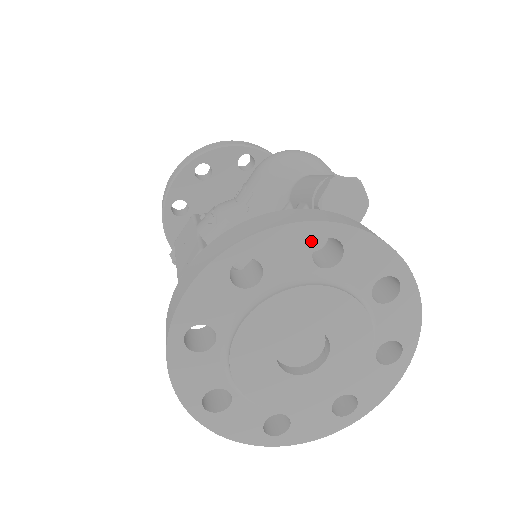
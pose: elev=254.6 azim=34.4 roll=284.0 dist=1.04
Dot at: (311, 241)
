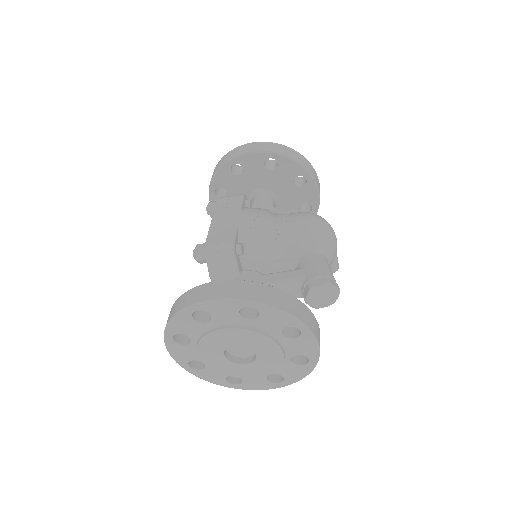
Dot at: (290, 324)
